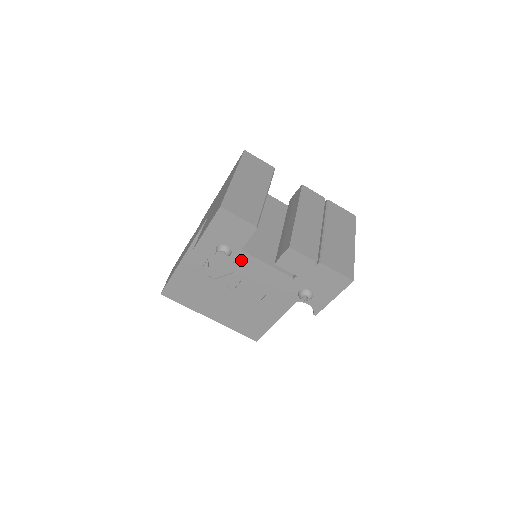
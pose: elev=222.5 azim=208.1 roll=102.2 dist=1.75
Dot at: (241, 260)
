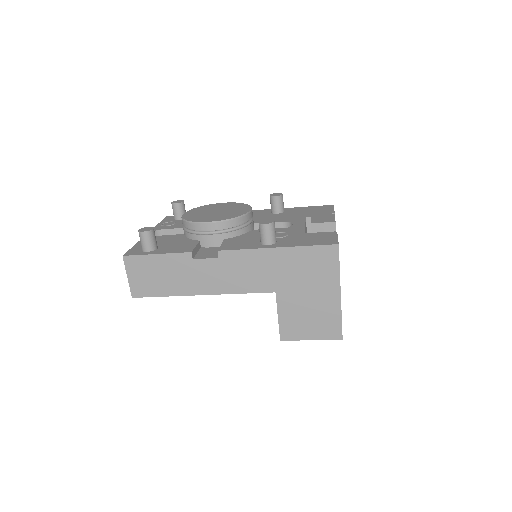
Dot at: occluded
